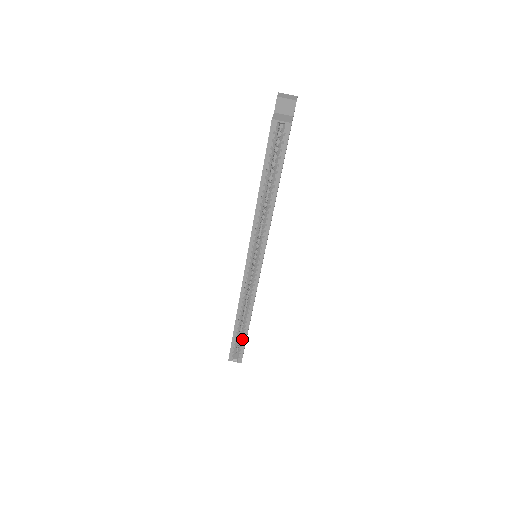
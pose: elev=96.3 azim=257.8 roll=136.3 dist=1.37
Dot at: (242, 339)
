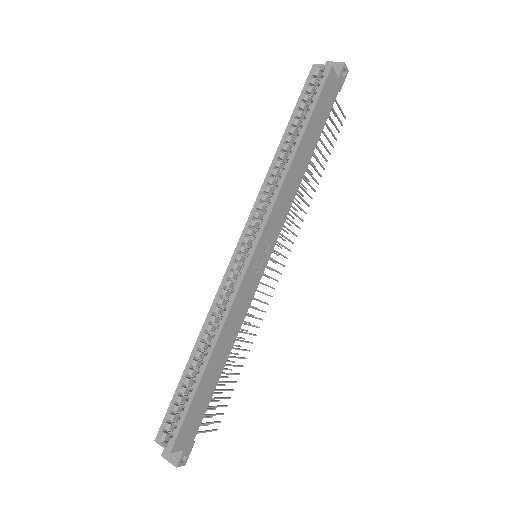
Dot at: (189, 392)
